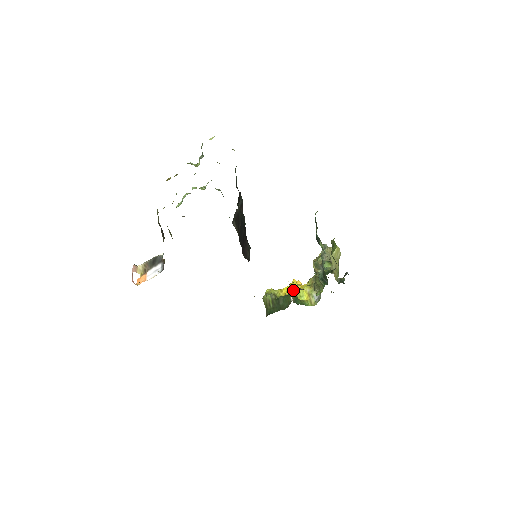
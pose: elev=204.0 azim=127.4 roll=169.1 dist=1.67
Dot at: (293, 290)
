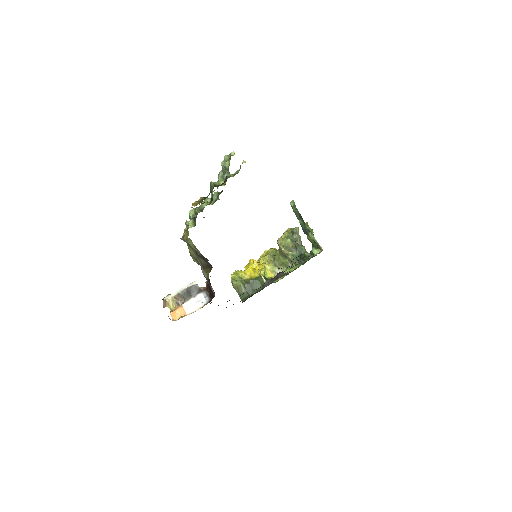
Dot at: (257, 271)
